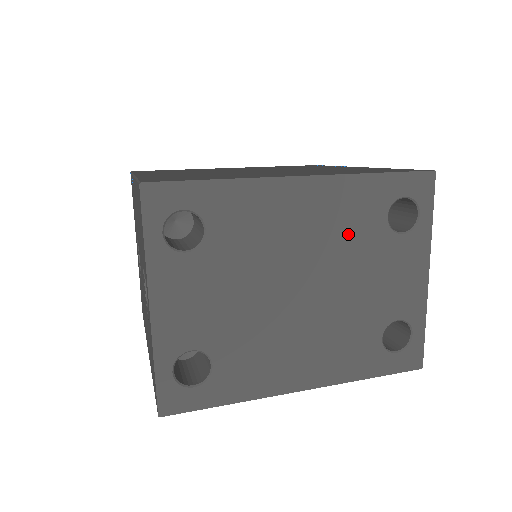
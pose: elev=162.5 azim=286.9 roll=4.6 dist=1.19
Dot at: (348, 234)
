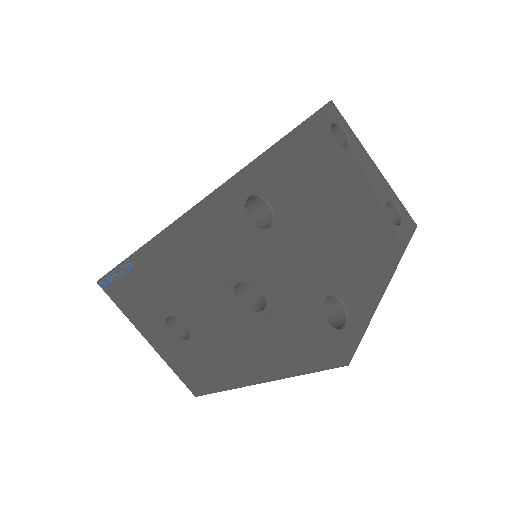
Dot at: (329, 162)
